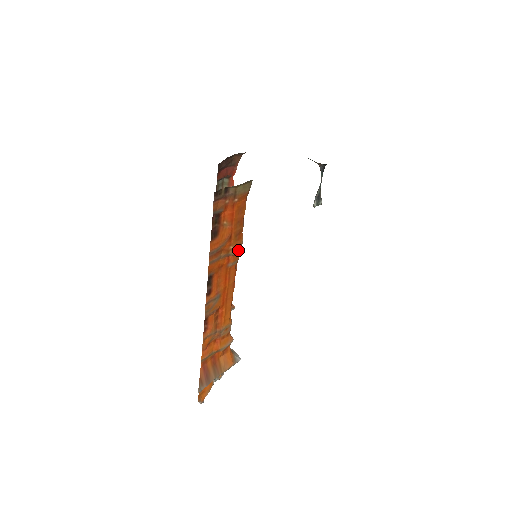
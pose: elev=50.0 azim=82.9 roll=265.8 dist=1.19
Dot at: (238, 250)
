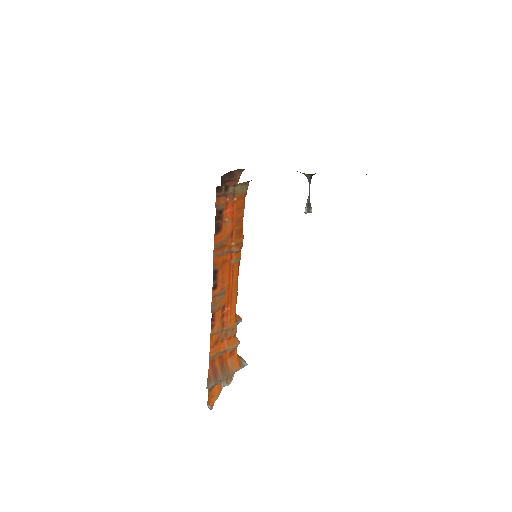
Dot at: (239, 247)
